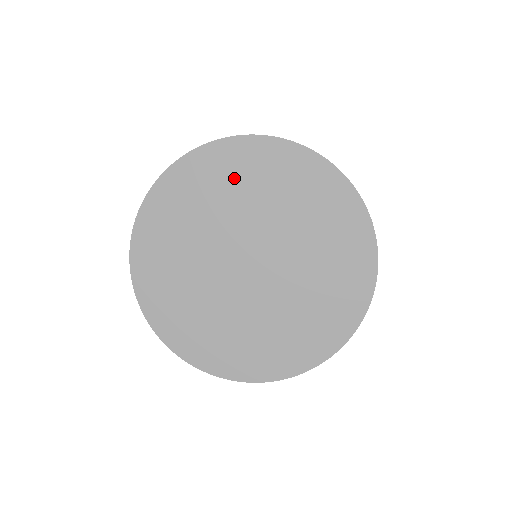
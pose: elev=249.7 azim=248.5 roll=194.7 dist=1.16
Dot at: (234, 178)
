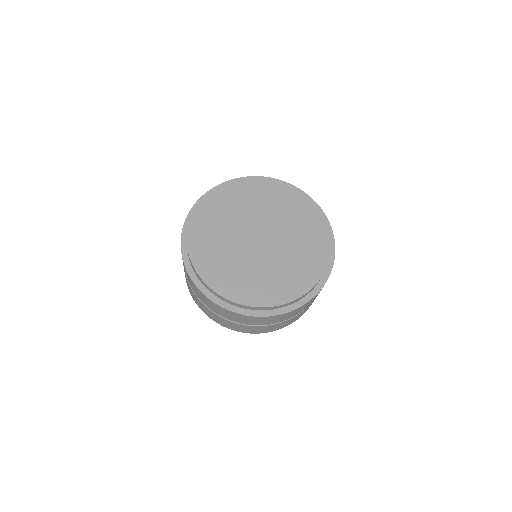
Dot at: (247, 193)
